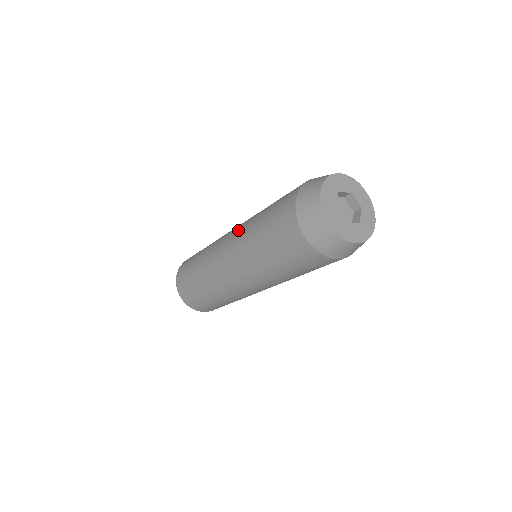
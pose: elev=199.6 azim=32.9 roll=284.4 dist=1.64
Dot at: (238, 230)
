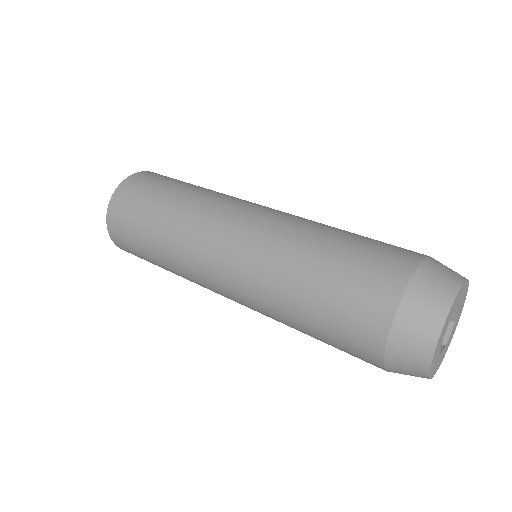
Dot at: (261, 238)
